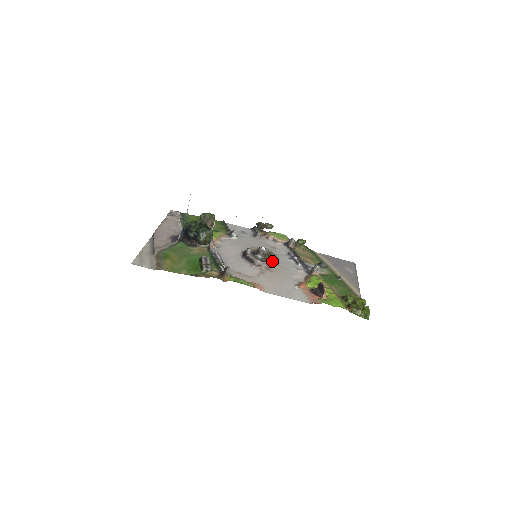
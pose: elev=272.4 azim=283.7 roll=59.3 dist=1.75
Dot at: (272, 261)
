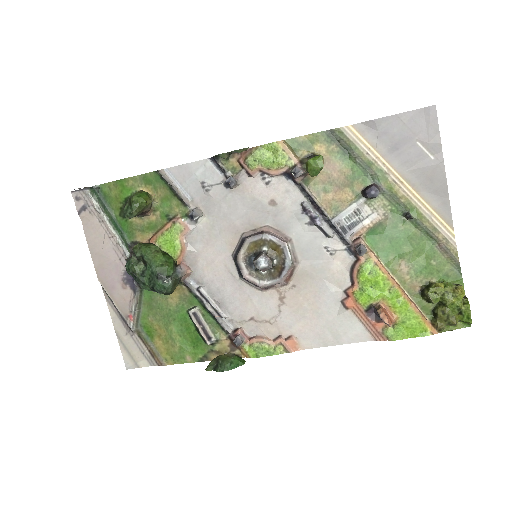
Dot at: (286, 271)
